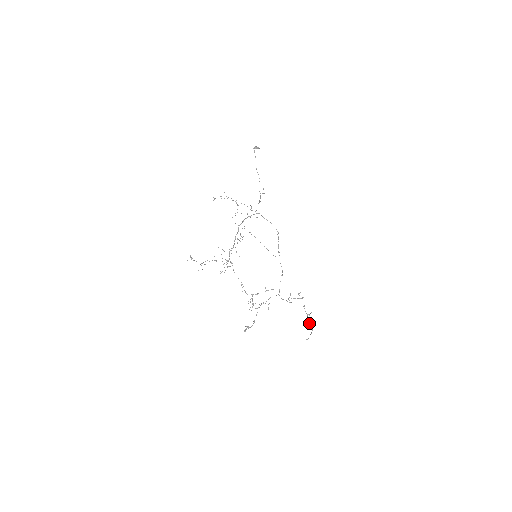
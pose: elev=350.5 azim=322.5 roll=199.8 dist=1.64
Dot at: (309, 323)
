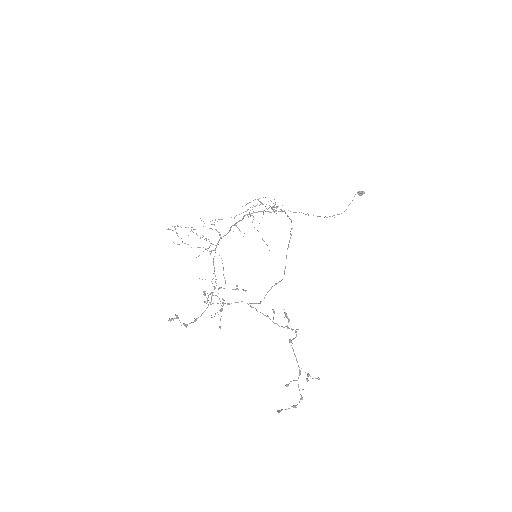
Dot at: (298, 385)
